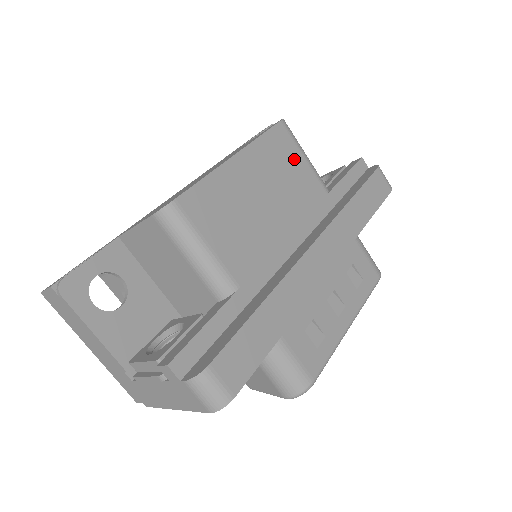
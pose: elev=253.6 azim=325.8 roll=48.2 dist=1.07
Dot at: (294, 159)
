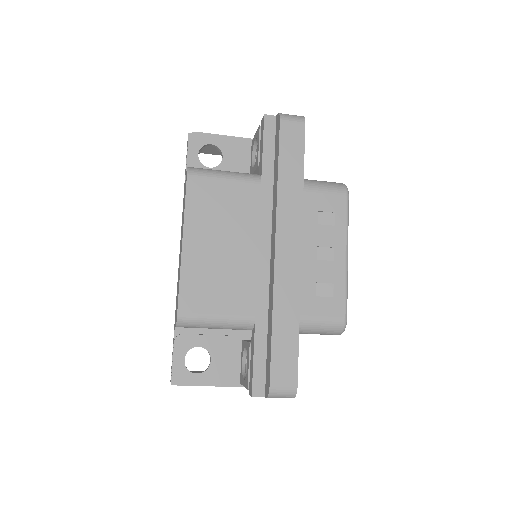
Dot at: (219, 191)
